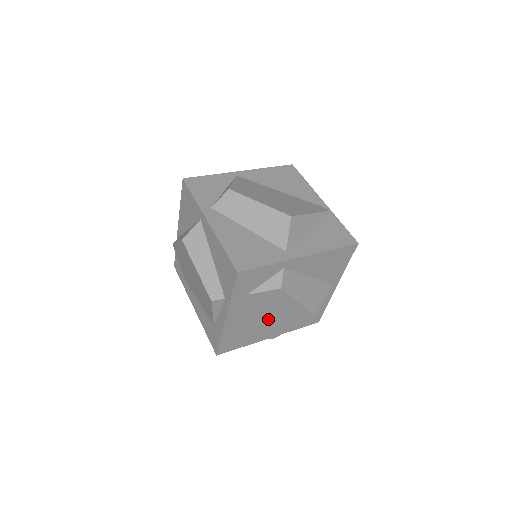
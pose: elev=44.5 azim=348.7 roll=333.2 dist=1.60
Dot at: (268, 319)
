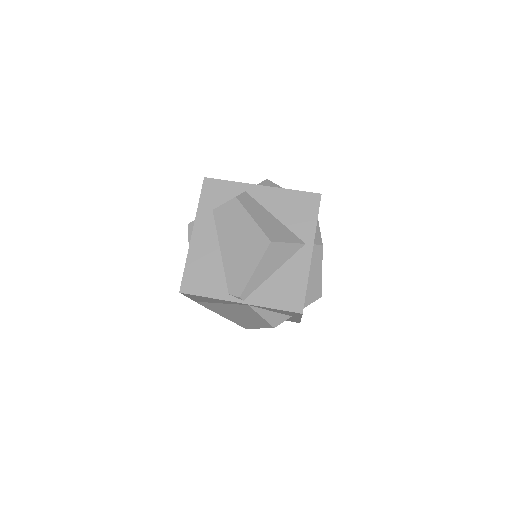
Dot at: (231, 253)
